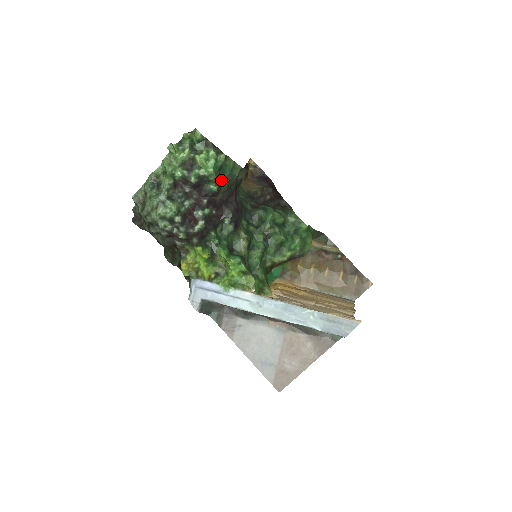
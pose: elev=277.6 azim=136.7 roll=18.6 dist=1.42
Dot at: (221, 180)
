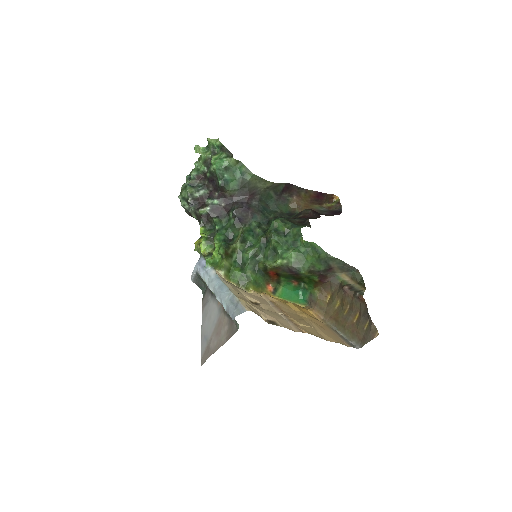
Dot at: (227, 178)
